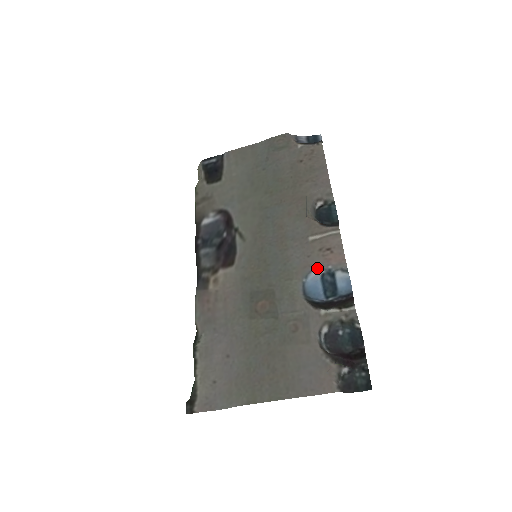
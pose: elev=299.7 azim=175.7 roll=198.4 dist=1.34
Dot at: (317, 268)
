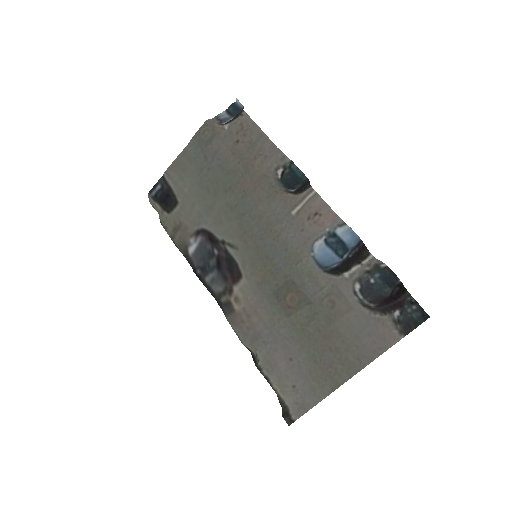
Dot at: (317, 237)
